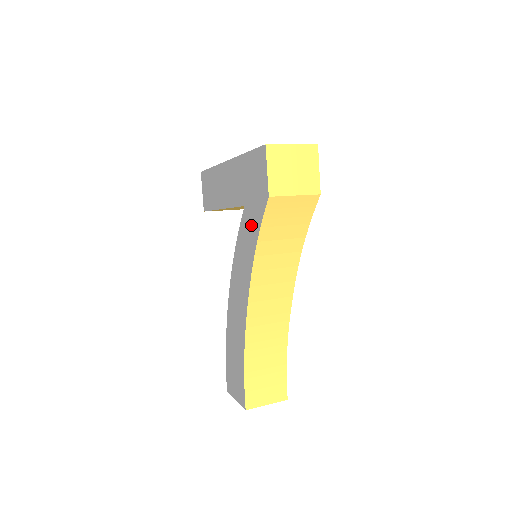
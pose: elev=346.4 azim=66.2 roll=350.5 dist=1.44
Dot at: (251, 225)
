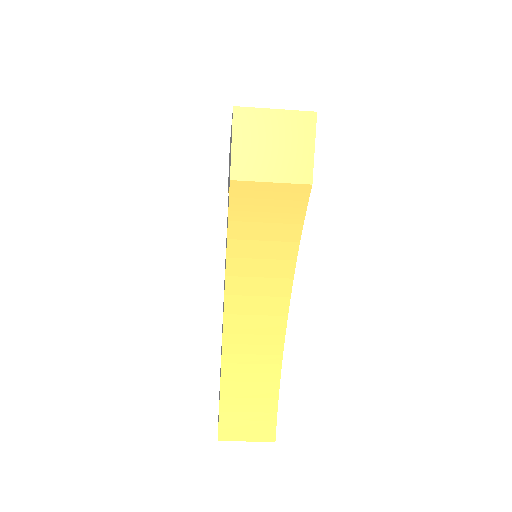
Dot at: occluded
